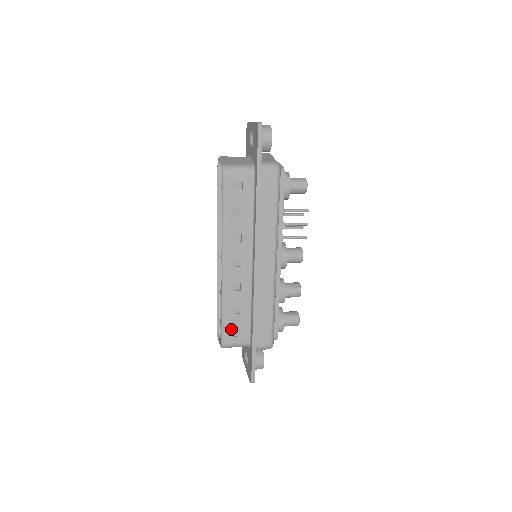
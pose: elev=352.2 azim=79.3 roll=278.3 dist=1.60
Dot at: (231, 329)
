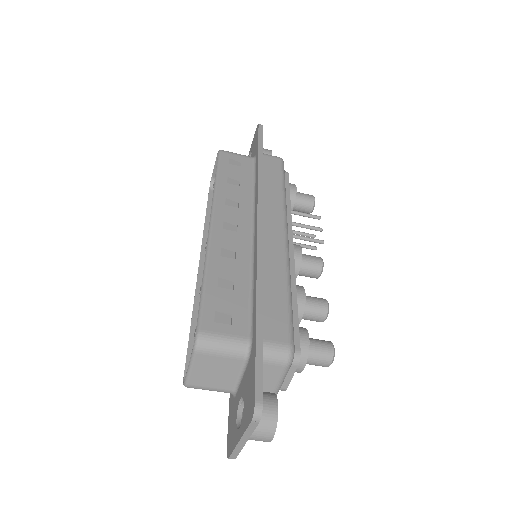
Dot at: (216, 310)
